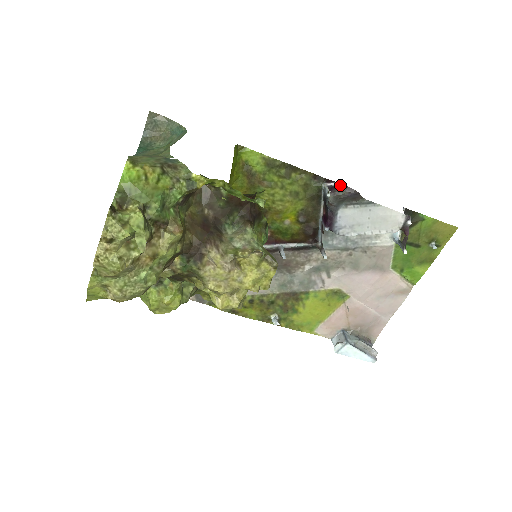
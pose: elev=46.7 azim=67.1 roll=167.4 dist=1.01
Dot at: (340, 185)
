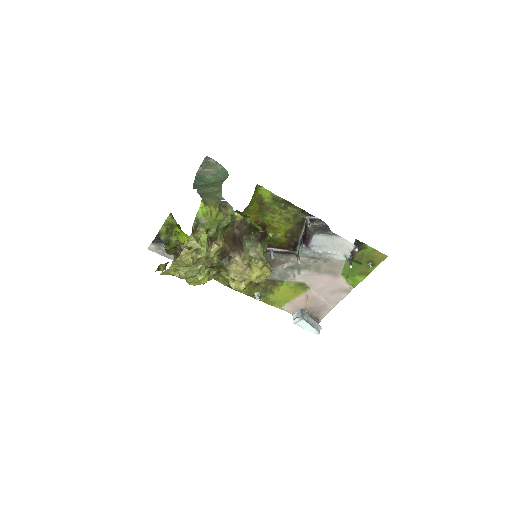
Dot at: (317, 219)
